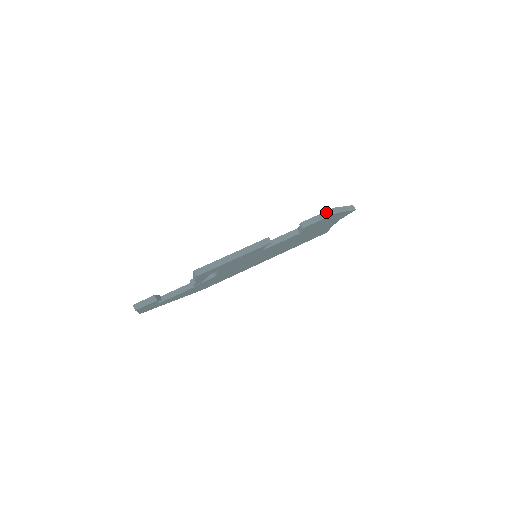
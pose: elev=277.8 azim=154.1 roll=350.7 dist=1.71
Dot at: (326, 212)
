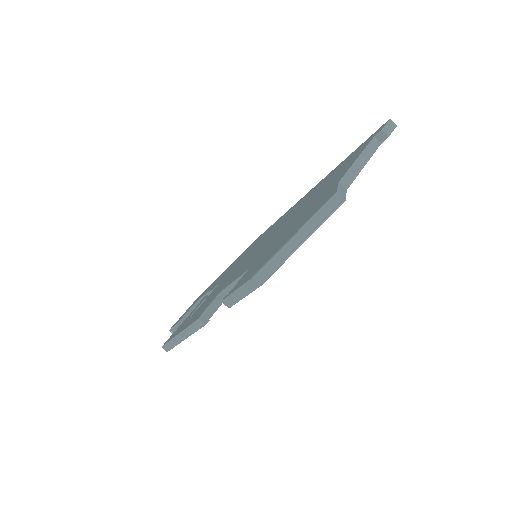
Dot at: (245, 285)
